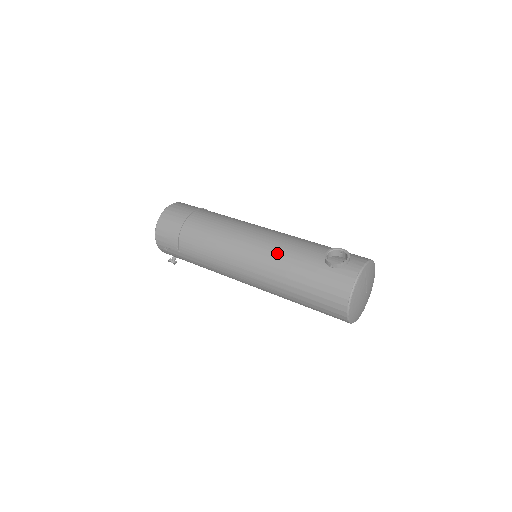
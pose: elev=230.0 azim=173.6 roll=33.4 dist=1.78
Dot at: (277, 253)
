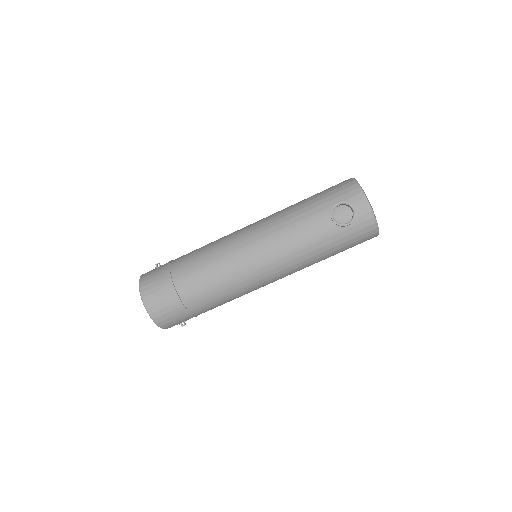
Dot at: (294, 253)
